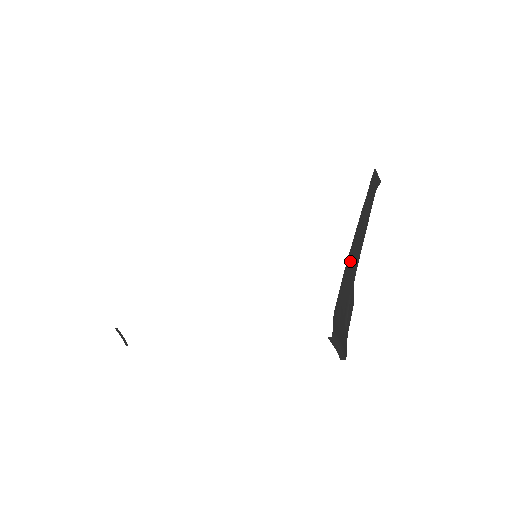
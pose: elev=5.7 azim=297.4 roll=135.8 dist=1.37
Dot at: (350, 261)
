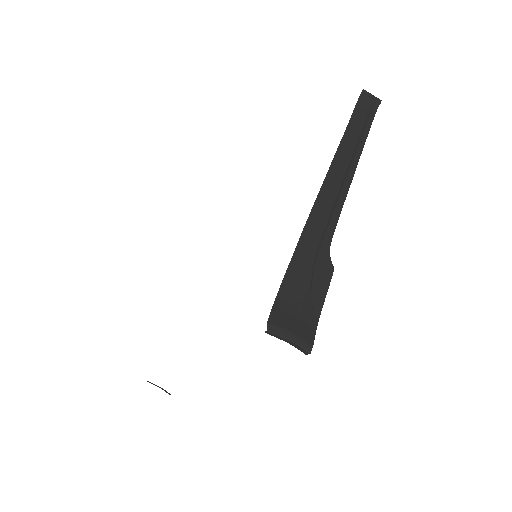
Dot at: (314, 221)
